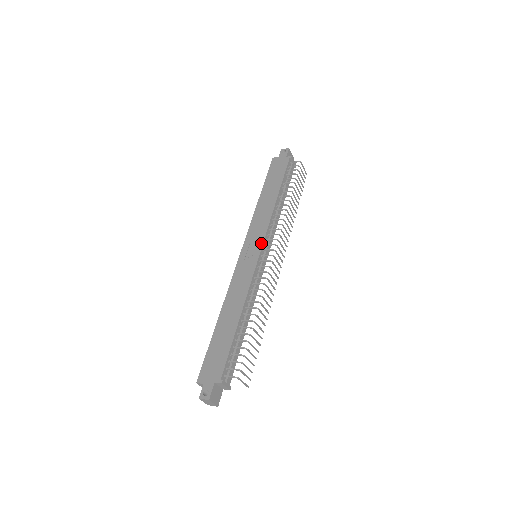
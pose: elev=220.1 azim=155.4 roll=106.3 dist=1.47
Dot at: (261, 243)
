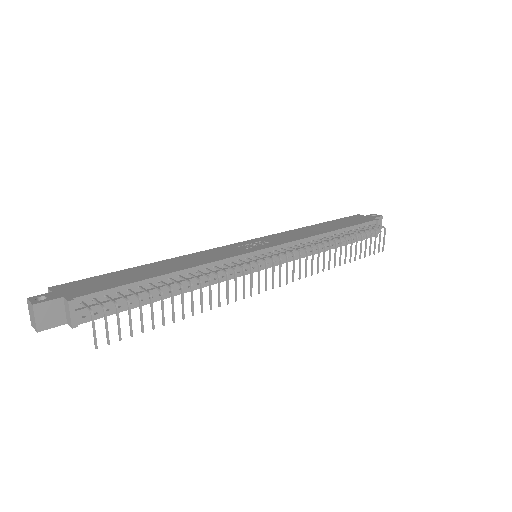
Dot at: (273, 245)
